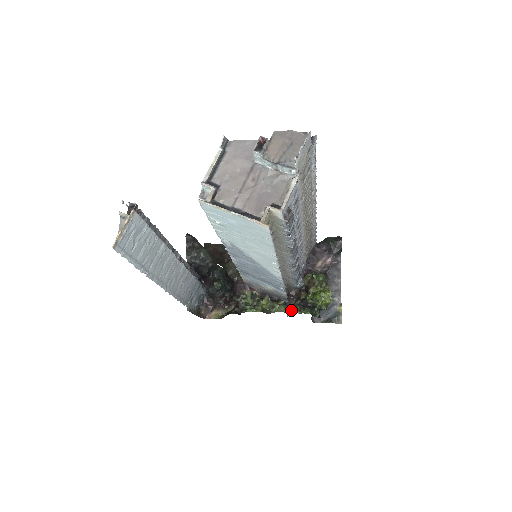
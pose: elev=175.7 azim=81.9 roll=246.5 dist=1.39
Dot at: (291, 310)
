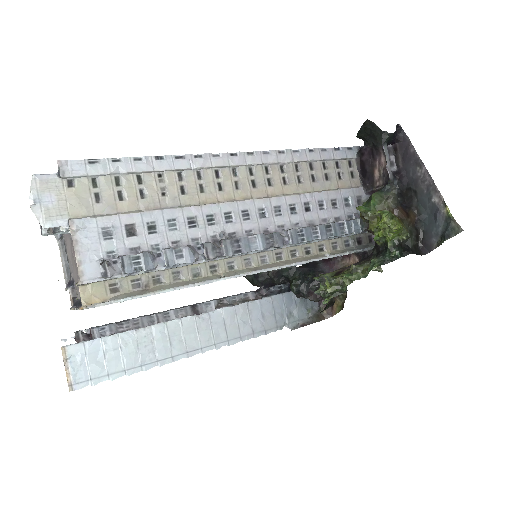
Dot at: (352, 278)
